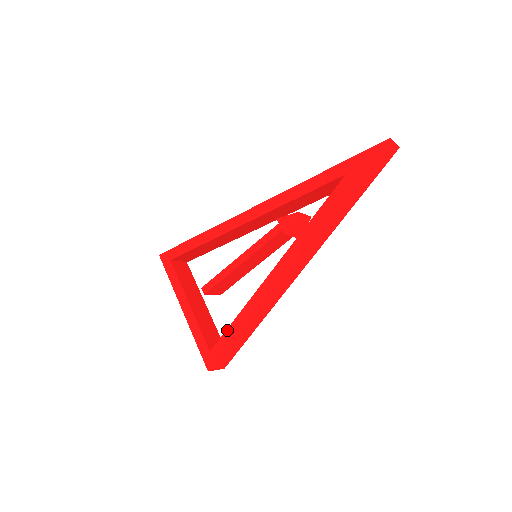
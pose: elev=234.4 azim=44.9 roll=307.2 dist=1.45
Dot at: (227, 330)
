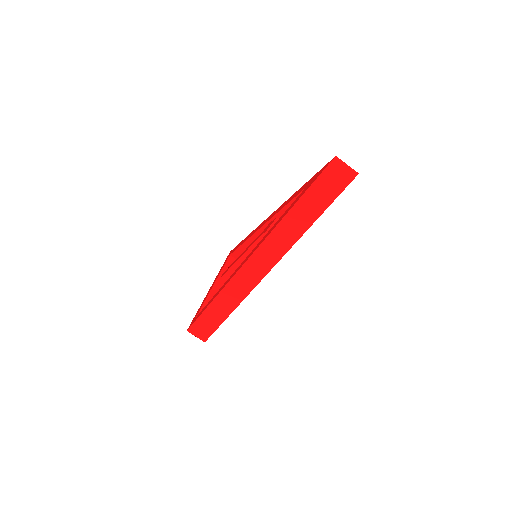
Dot at: (208, 302)
